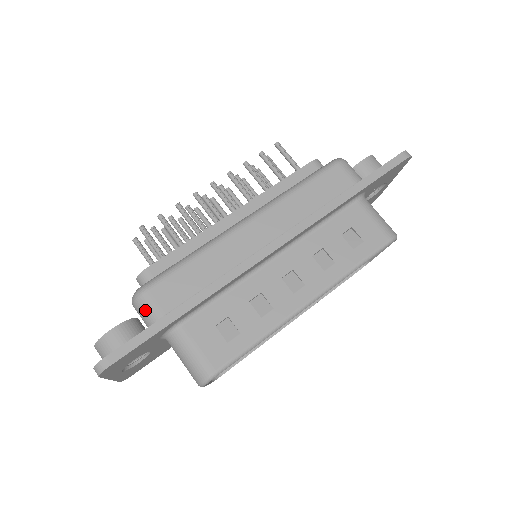
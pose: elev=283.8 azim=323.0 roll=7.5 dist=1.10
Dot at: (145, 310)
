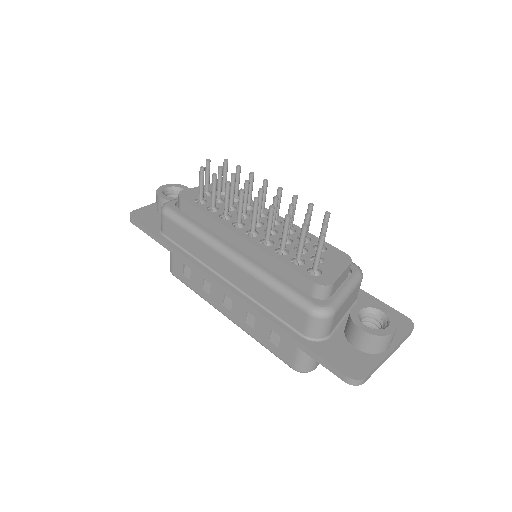
Dot at: (161, 219)
